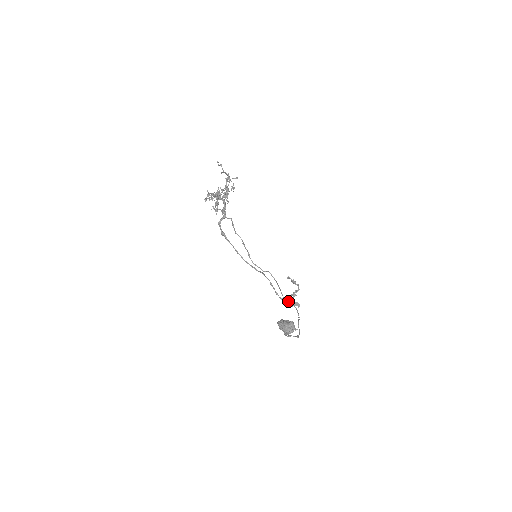
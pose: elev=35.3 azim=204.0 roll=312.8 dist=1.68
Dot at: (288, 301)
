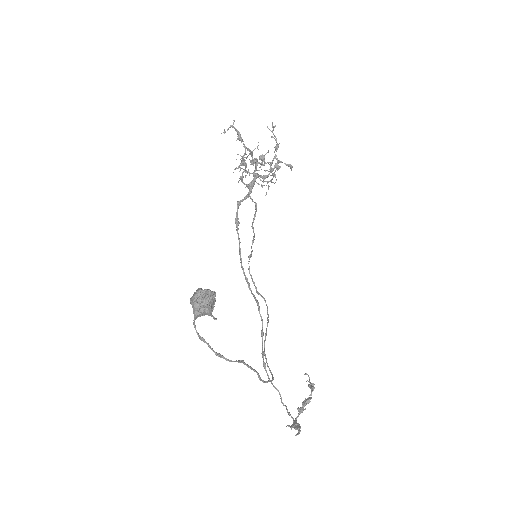
Dot at: (281, 399)
